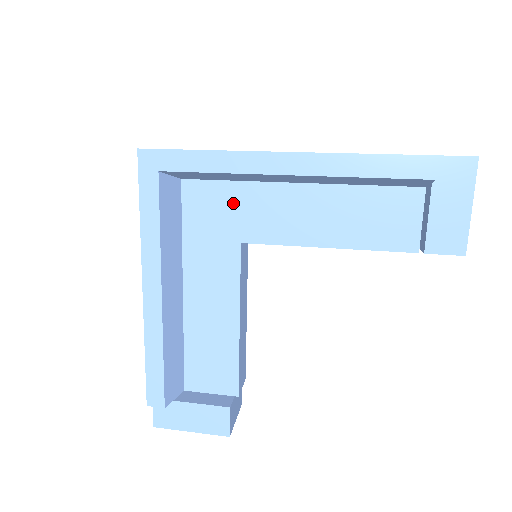
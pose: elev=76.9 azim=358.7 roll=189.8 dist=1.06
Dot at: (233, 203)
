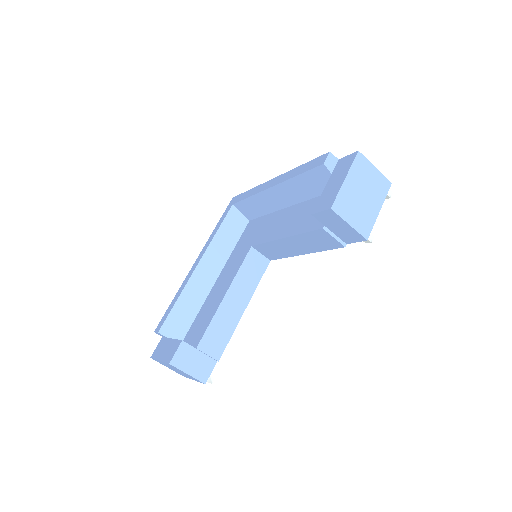
Dot at: (260, 226)
